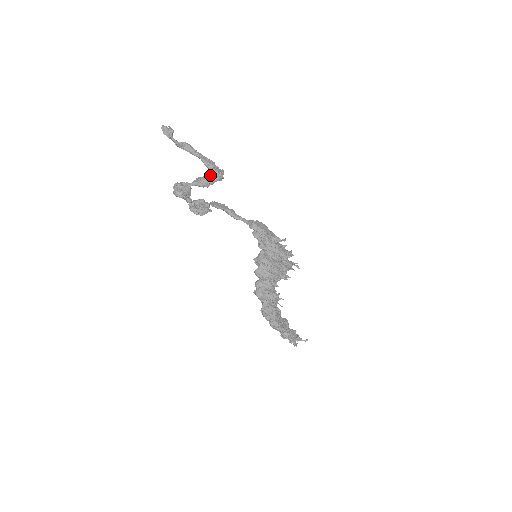
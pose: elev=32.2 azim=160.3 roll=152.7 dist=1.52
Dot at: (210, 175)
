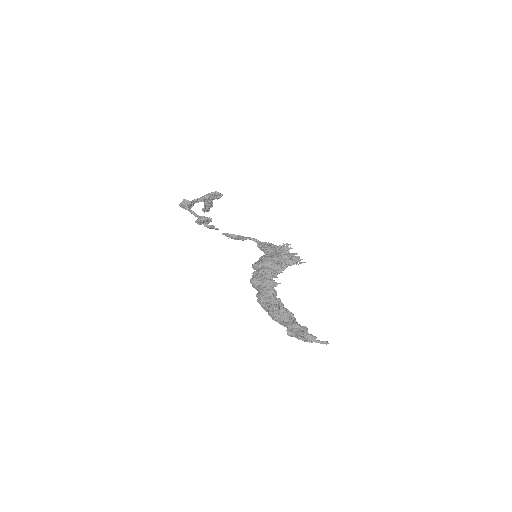
Dot at: occluded
